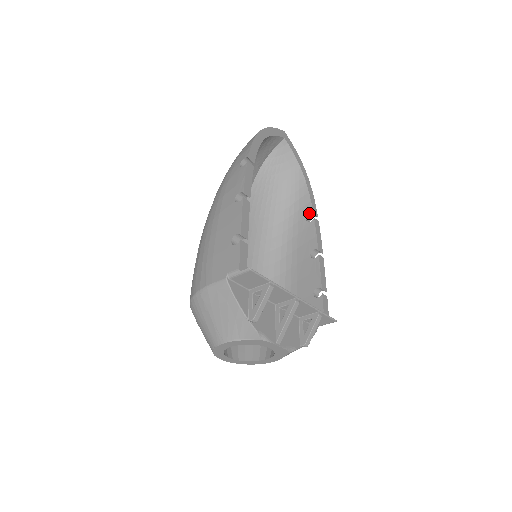
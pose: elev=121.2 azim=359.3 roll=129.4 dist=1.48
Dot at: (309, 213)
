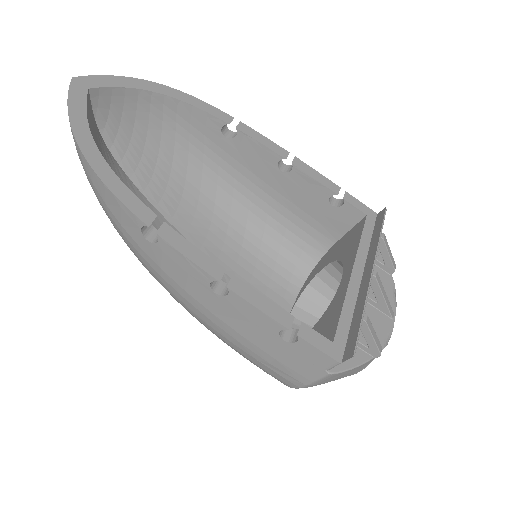
Dot at: (222, 127)
